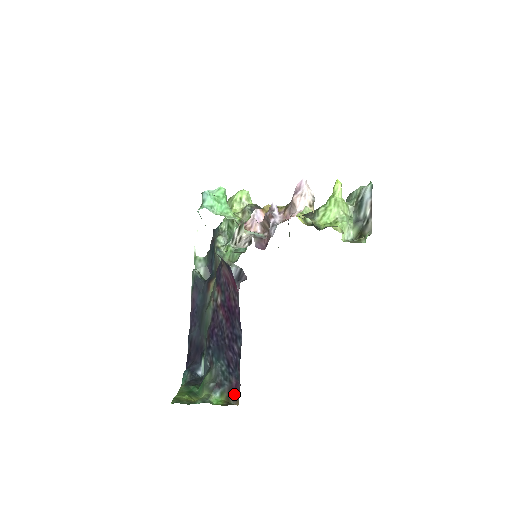
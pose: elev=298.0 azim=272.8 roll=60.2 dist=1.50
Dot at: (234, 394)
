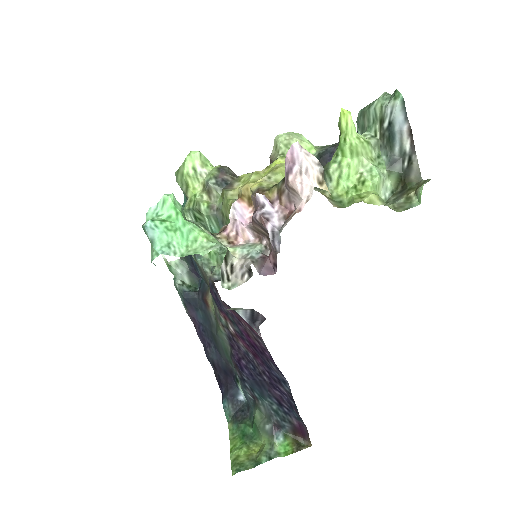
Dot at: (301, 434)
